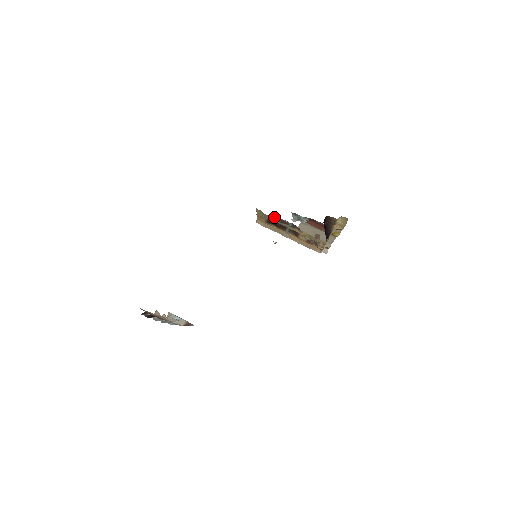
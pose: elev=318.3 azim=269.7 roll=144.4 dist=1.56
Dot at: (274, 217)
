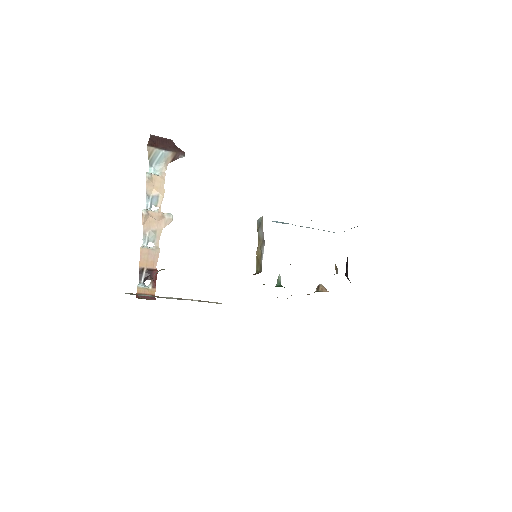
Dot at: occluded
